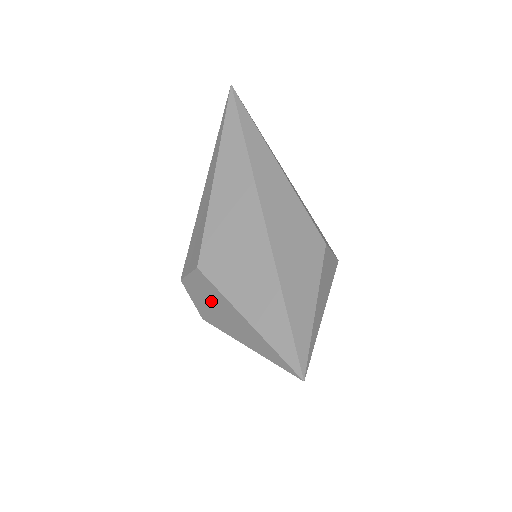
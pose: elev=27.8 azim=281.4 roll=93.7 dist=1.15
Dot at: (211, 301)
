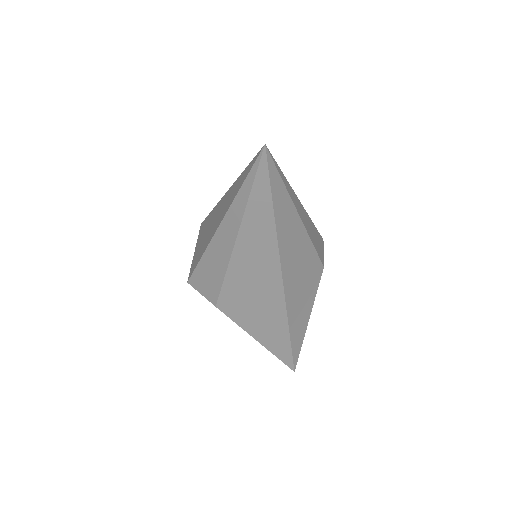
Dot at: occluded
